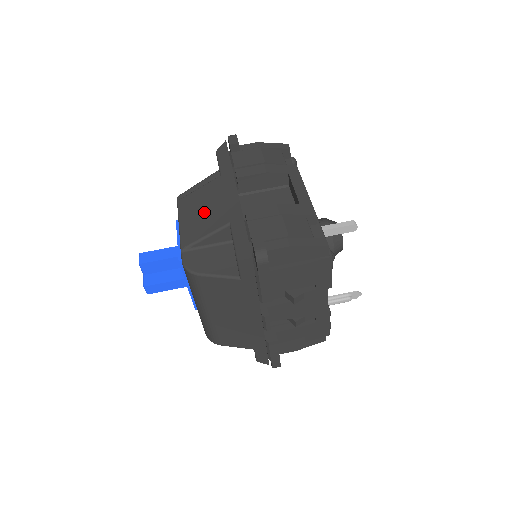
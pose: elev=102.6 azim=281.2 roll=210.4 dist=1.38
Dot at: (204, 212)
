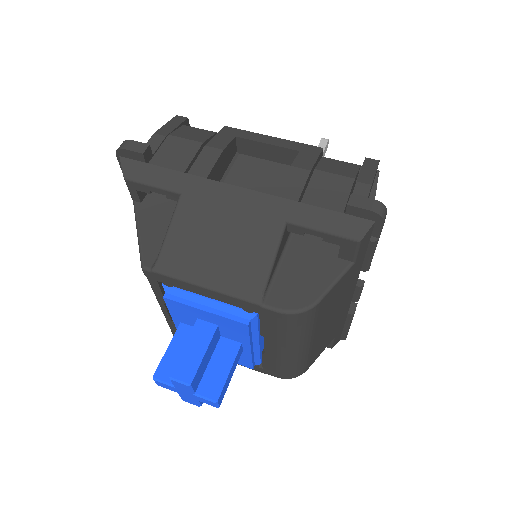
Dot at: (226, 244)
